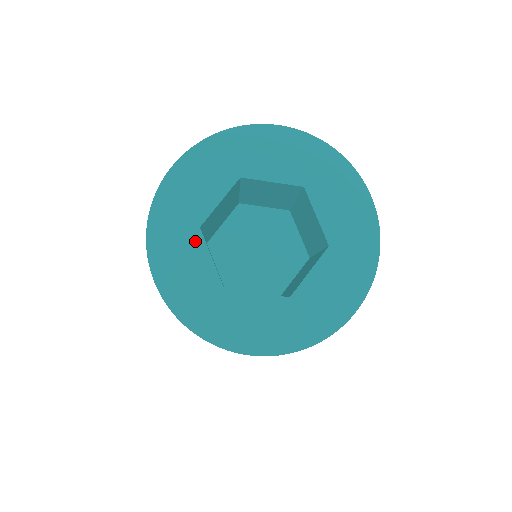
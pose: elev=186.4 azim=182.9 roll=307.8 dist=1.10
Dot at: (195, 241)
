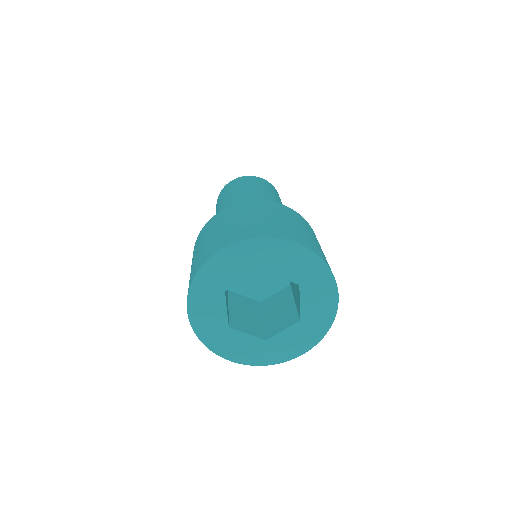
Dot at: (219, 298)
